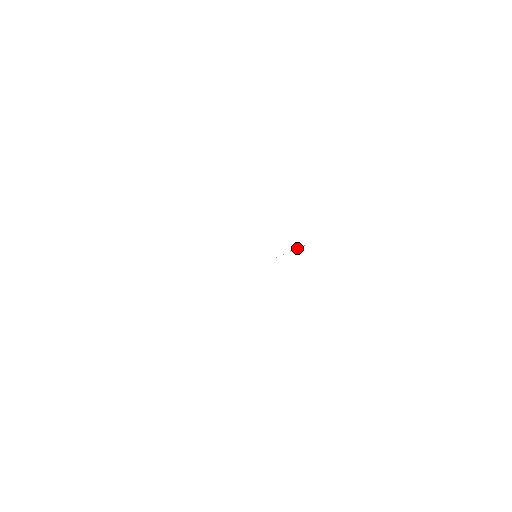
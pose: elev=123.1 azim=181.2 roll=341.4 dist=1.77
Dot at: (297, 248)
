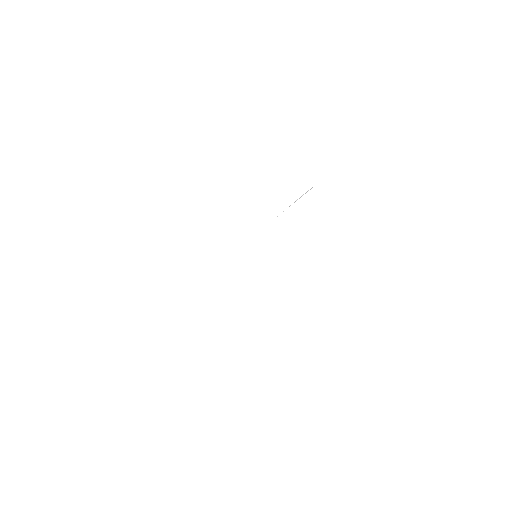
Dot at: occluded
